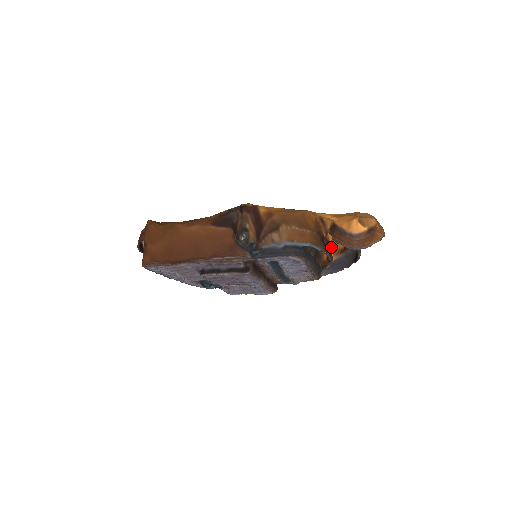
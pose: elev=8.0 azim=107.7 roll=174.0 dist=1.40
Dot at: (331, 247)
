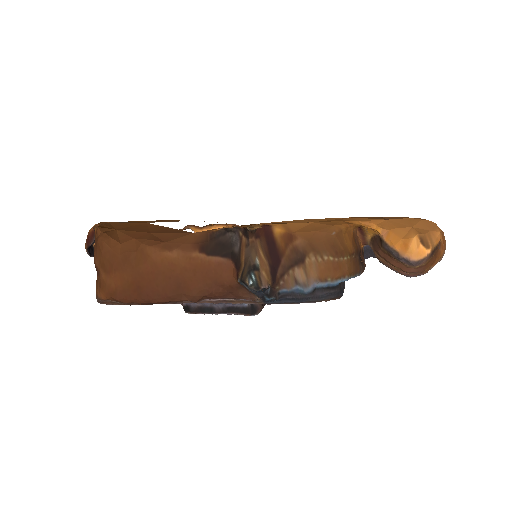
Dot at: occluded
